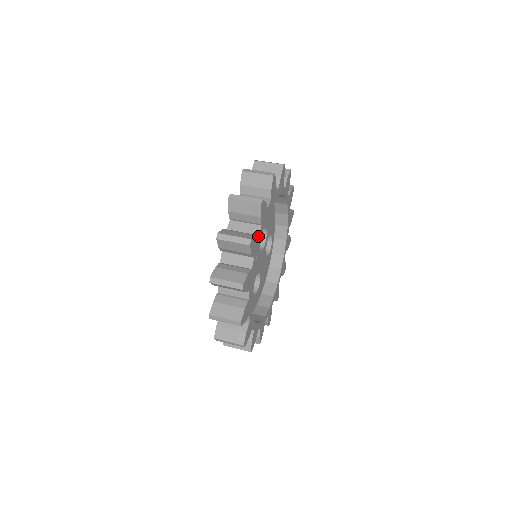
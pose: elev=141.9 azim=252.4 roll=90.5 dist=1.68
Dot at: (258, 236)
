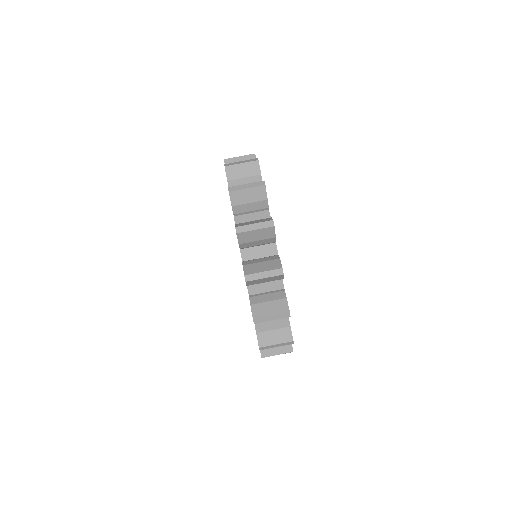
Dot at: occluded
